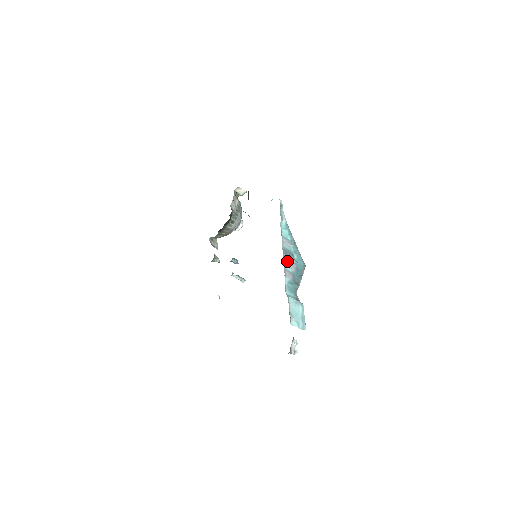
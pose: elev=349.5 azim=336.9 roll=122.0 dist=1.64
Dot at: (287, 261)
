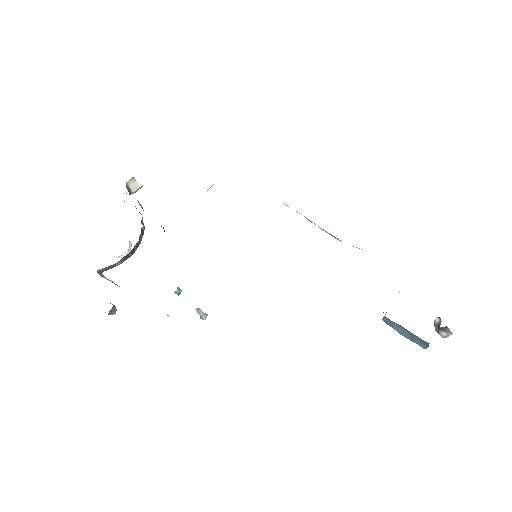
Dot at: occluded
